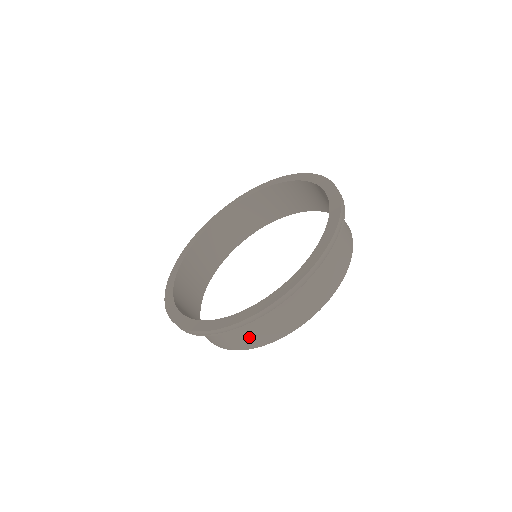
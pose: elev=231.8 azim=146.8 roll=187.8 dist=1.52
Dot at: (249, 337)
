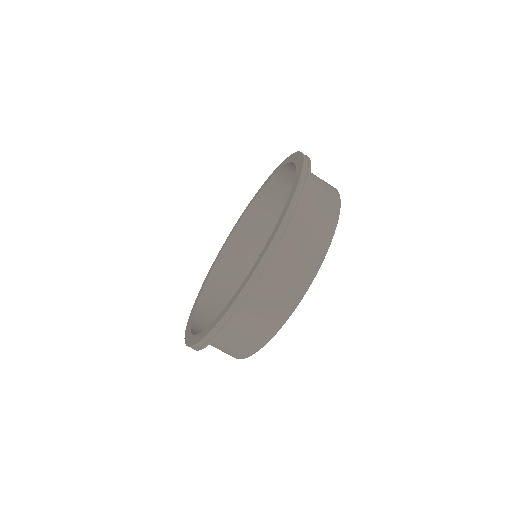
Dot at: (301, 261)
